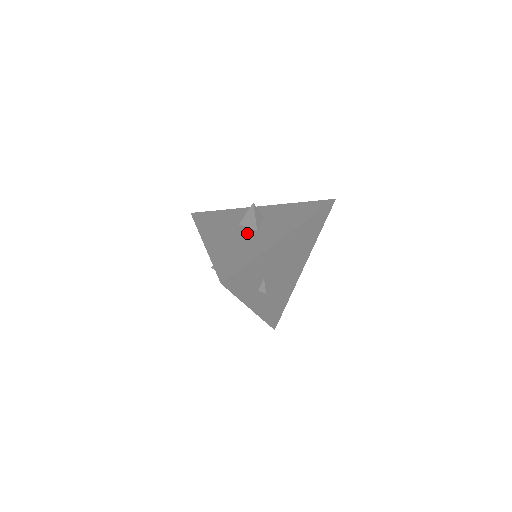
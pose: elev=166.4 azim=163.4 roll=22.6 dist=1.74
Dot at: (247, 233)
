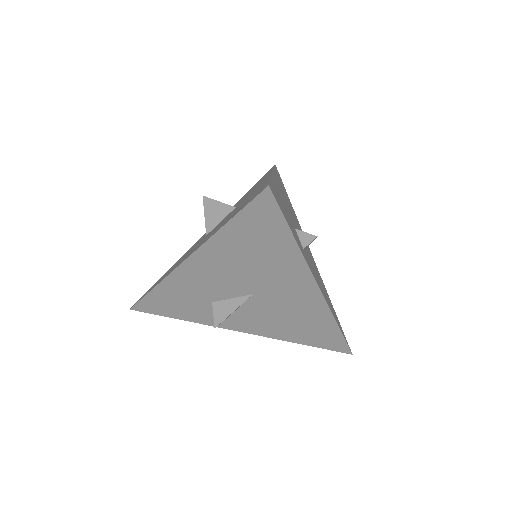
Dot at: (227, 216)
